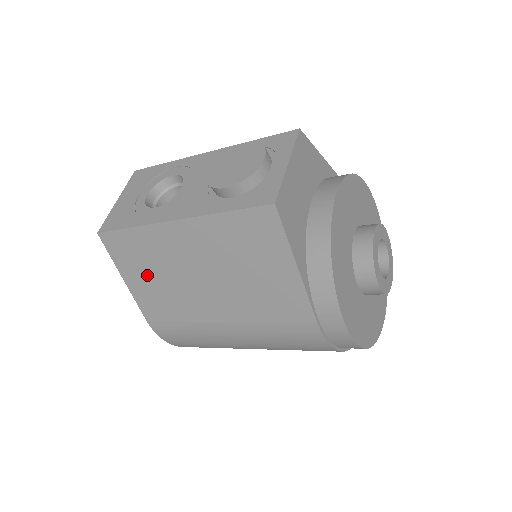
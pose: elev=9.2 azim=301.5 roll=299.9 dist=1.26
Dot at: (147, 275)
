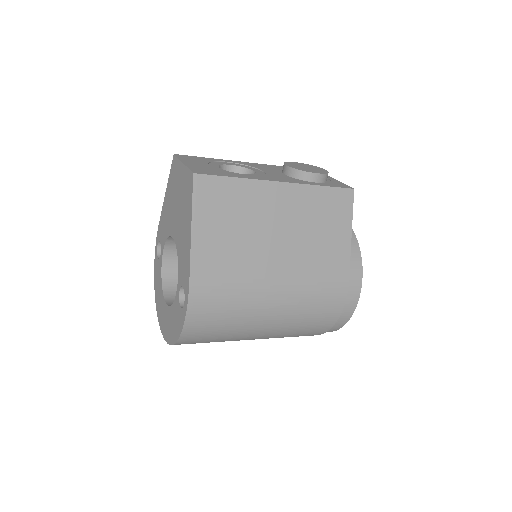
Dot at: (224, 227)
